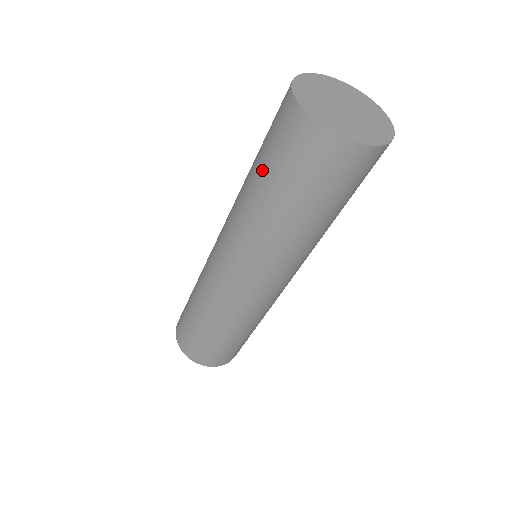
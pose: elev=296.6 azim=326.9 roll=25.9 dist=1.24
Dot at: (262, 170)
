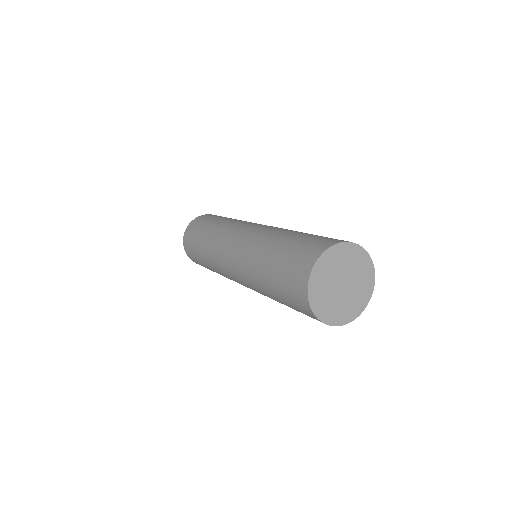
Dot at: (278, 254)
